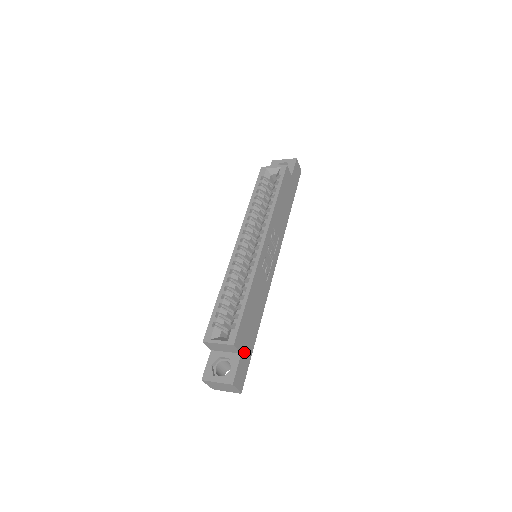
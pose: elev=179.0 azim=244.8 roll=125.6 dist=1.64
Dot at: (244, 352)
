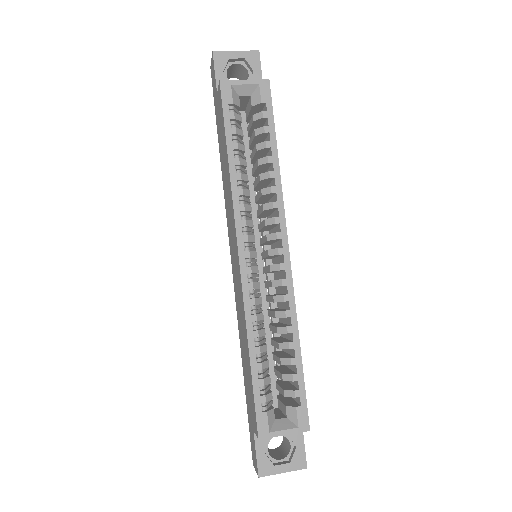
Dot at: occluded
